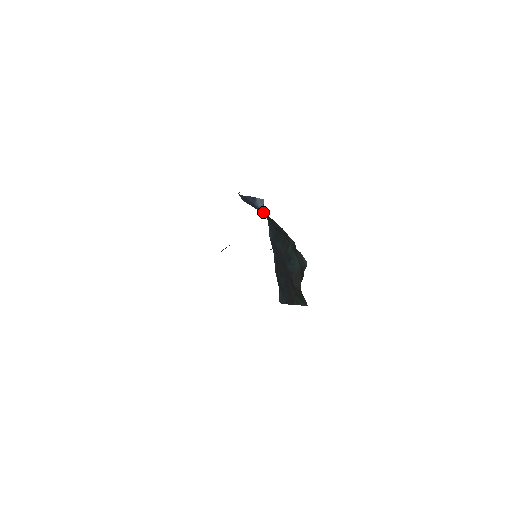
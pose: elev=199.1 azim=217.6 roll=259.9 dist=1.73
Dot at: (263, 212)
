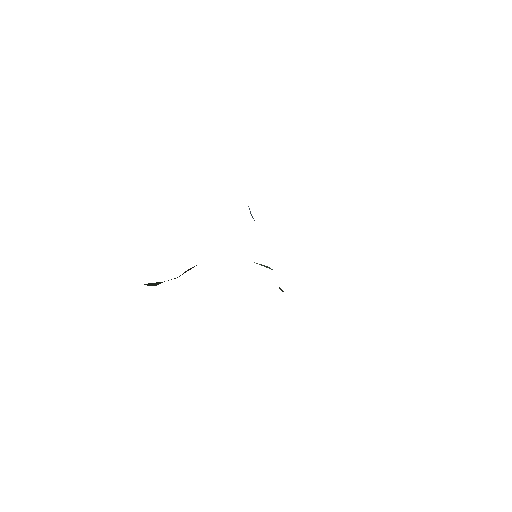
Dot at: occluded
